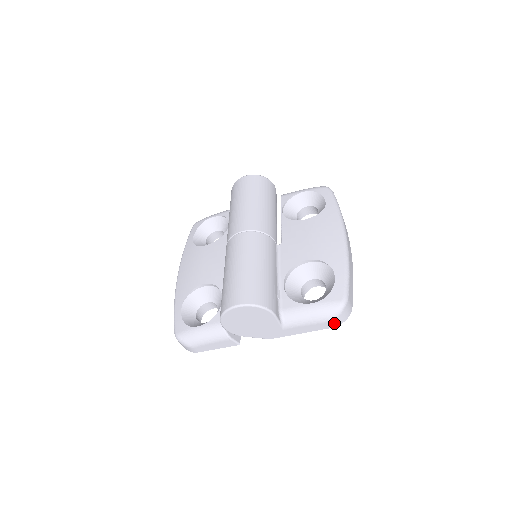
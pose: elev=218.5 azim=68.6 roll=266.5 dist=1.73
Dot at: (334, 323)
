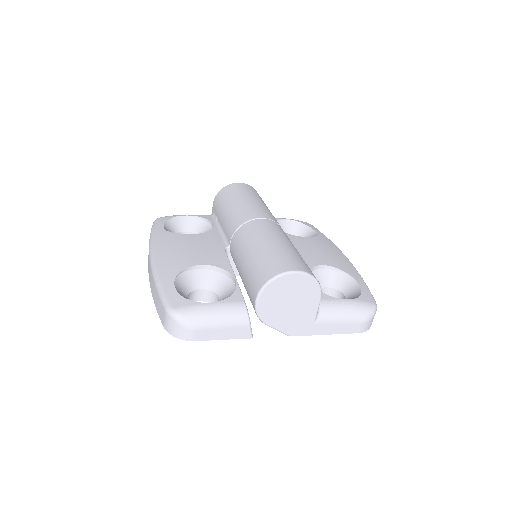
Dot at: (364, 327)
